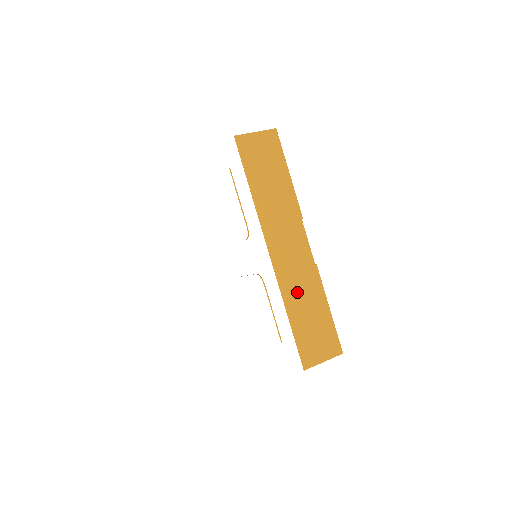
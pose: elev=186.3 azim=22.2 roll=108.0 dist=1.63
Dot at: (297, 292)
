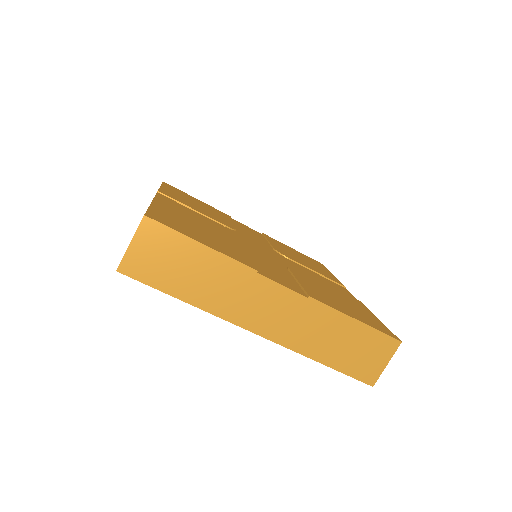
Dot at: (312, 337)
